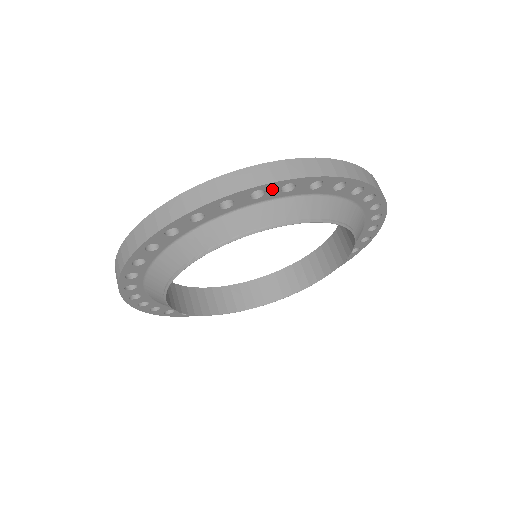
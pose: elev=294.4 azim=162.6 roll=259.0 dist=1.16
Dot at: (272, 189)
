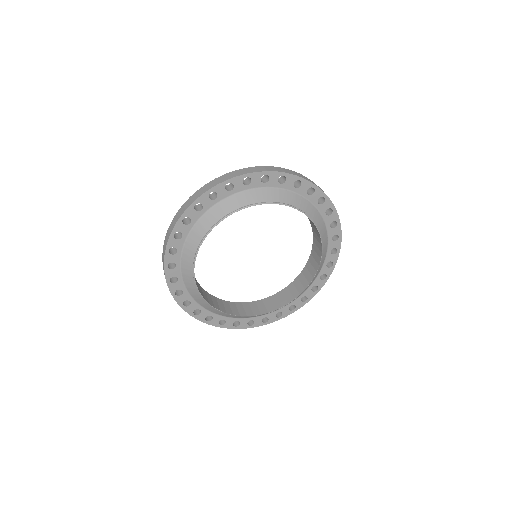
Dot at: (204, 201)
